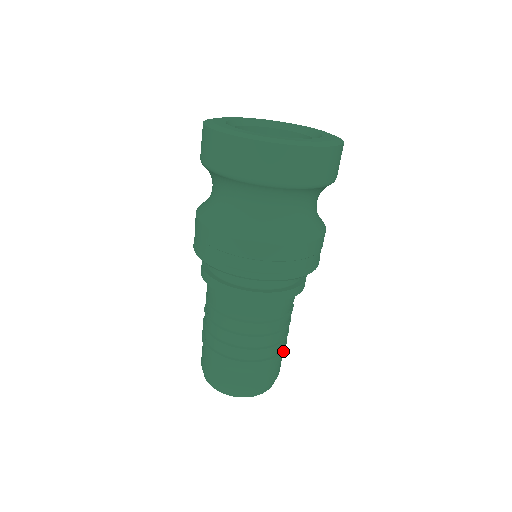
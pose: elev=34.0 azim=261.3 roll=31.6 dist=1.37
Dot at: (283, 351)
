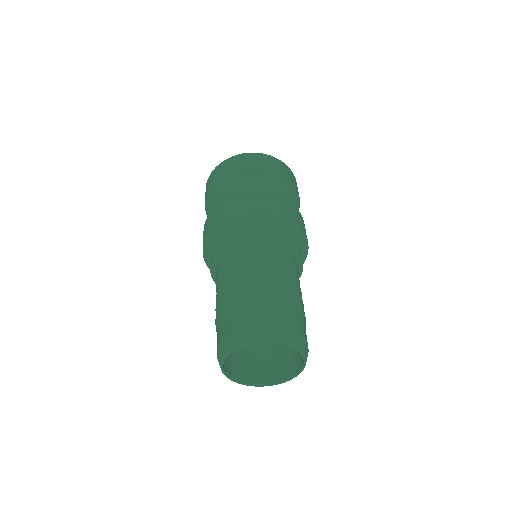
Dot at: (293, 302)
